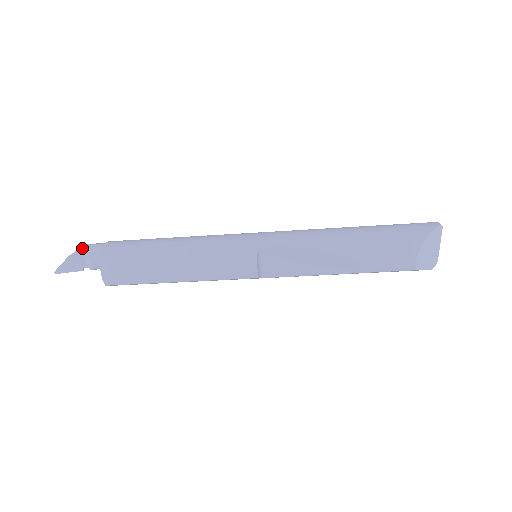
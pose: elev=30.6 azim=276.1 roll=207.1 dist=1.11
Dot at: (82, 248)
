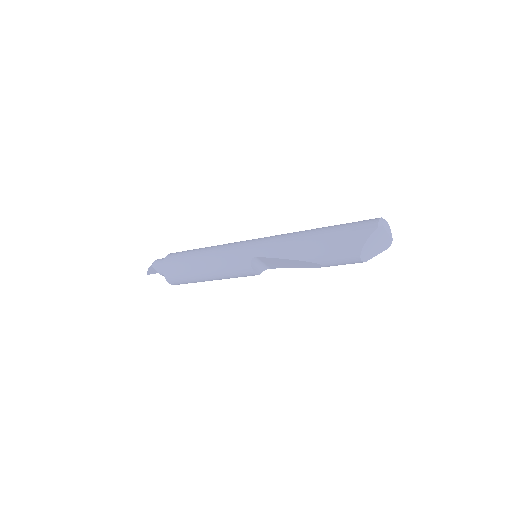
Dot at: occluded
